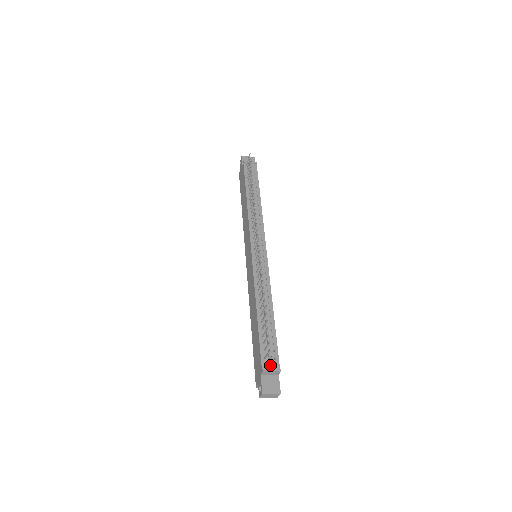
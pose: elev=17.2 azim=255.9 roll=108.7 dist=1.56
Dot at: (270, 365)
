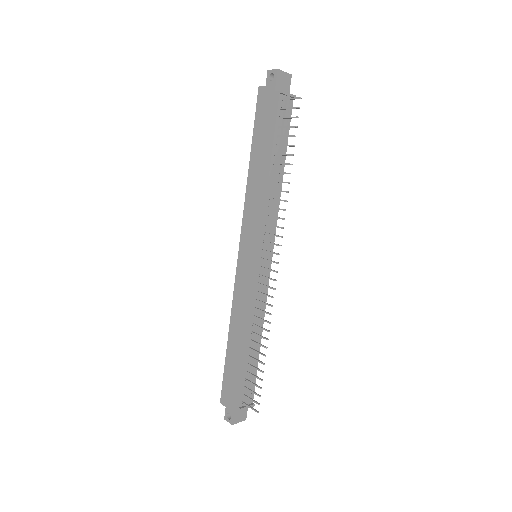
Dot at: (247, 403)
